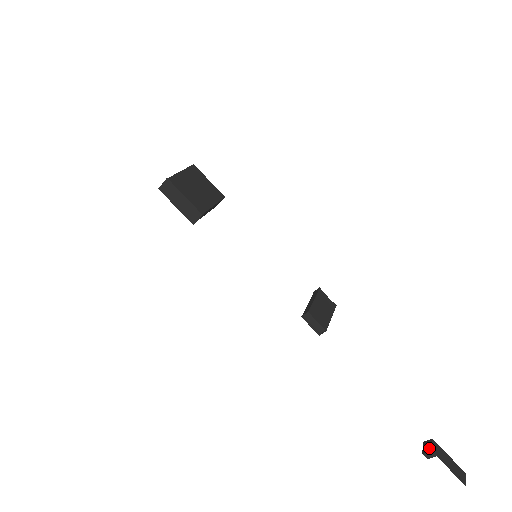
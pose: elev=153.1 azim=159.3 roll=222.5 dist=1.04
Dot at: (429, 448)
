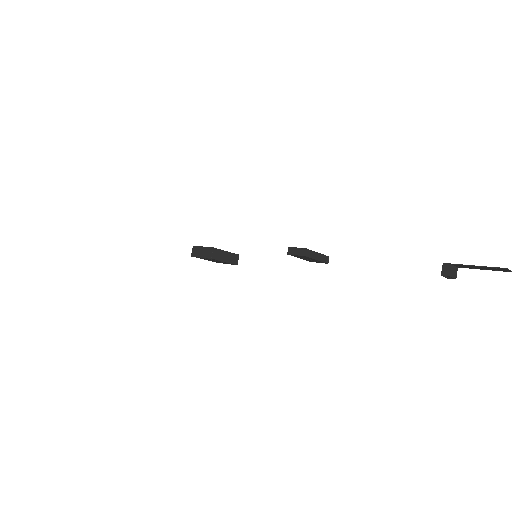
Dot at: (443, 267)
